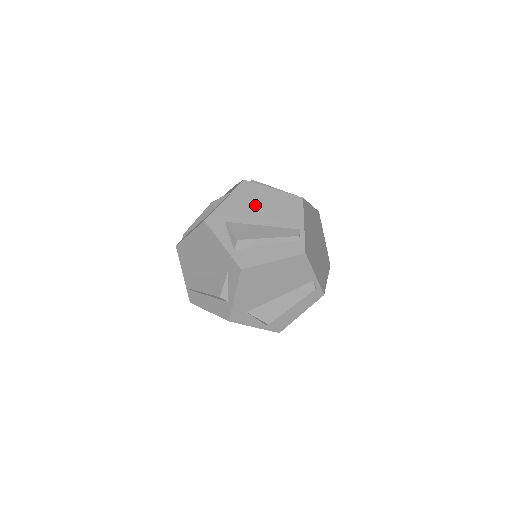
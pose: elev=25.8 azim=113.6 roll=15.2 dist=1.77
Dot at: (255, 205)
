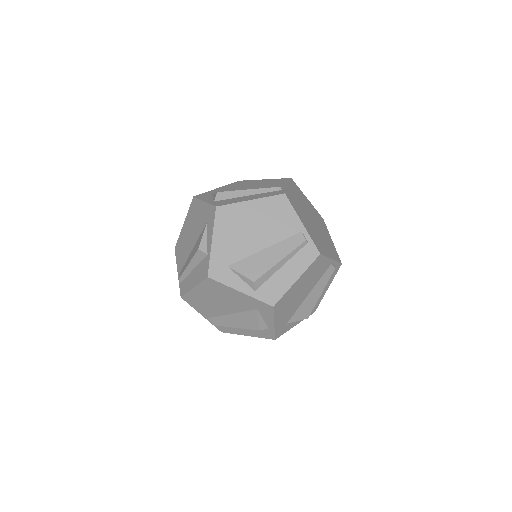
Dot at: (245, 230)
